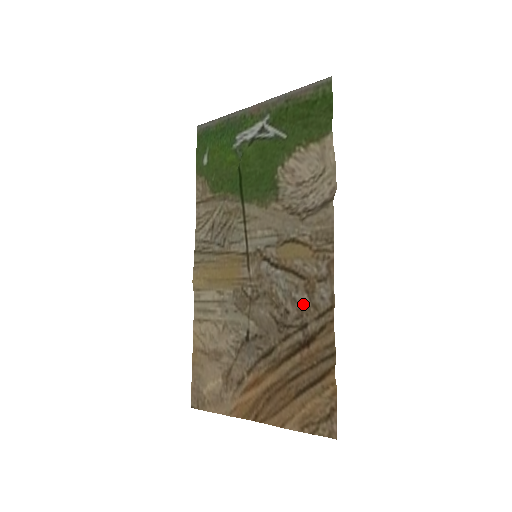
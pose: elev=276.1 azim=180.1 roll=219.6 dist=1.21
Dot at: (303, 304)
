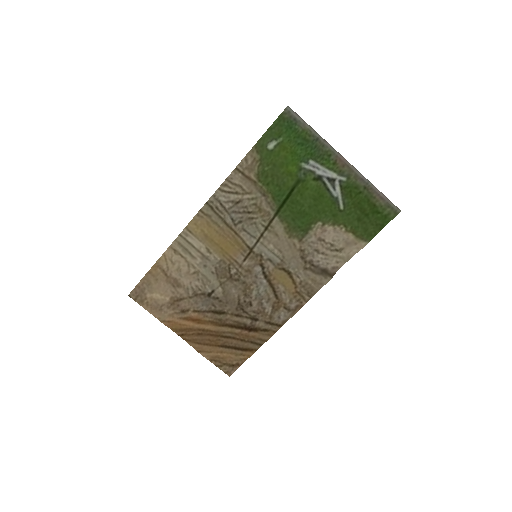
Dot at: (265, 311)
